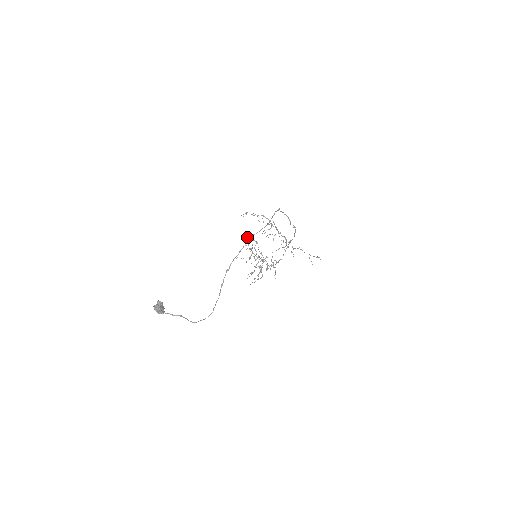
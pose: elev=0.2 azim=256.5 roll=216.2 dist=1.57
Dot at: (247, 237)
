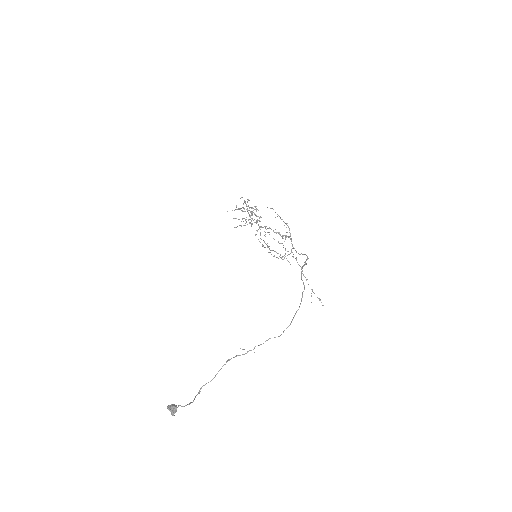
Dot at: (247, 201)
